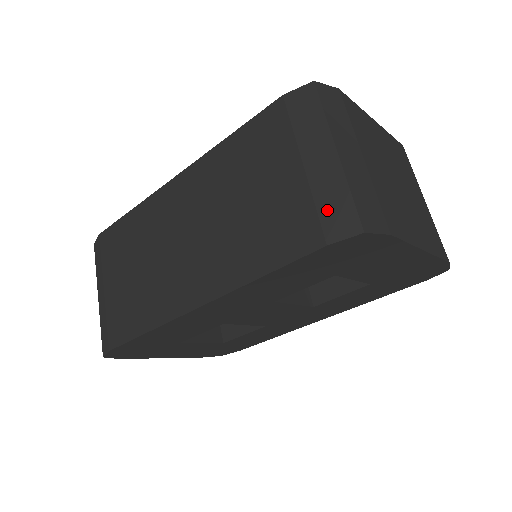
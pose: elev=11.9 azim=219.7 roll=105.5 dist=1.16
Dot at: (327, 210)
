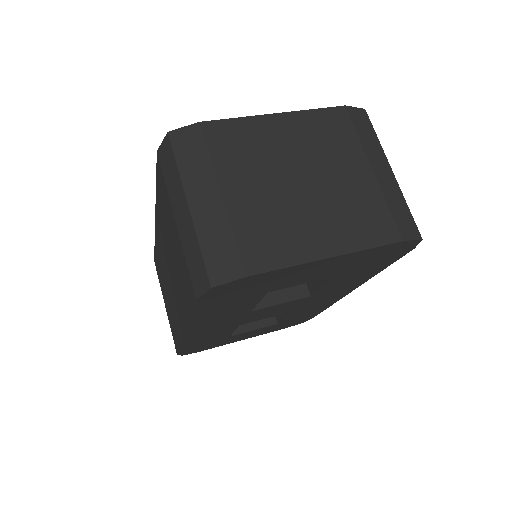
Dot at: (192, 266)
